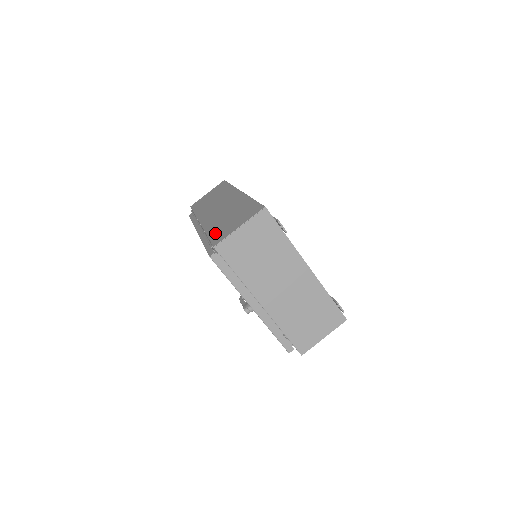
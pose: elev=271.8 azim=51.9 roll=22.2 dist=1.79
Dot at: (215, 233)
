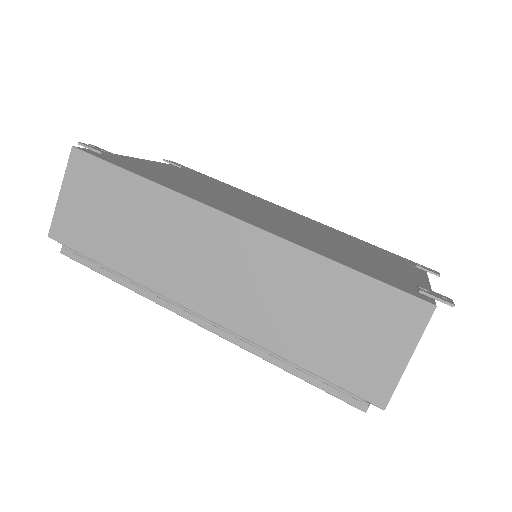
Dot at: (331, 367)
